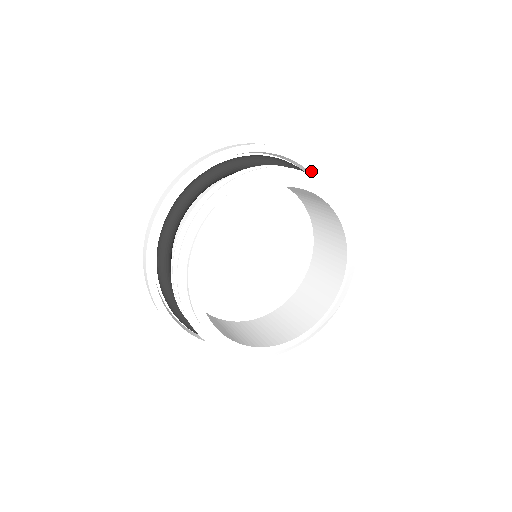
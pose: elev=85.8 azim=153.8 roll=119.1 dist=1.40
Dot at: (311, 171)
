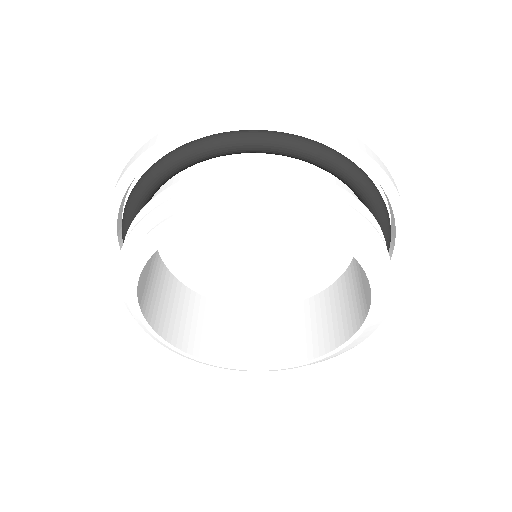
Dot at: (354, 155)
